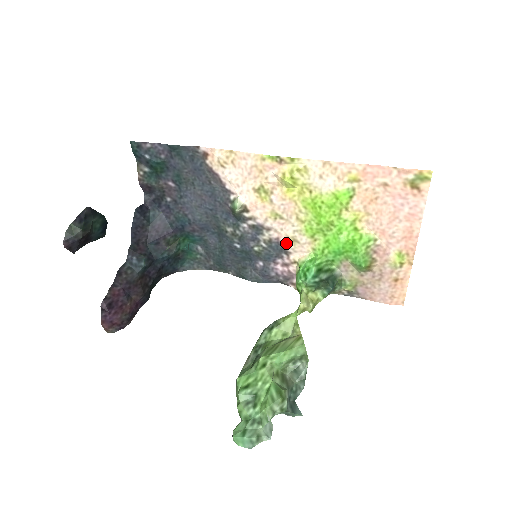
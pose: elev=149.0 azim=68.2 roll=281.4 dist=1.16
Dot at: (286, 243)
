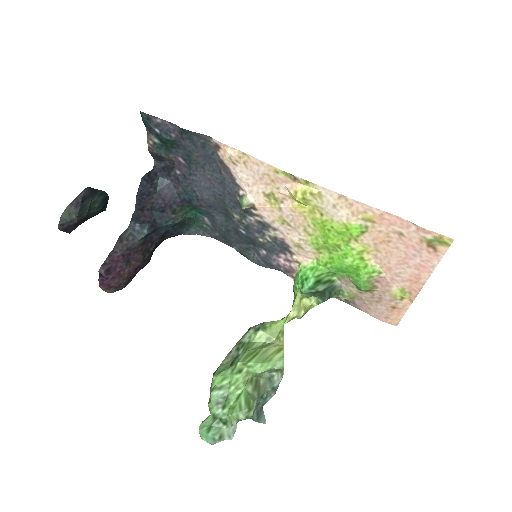
Dot at: (291, 245)
